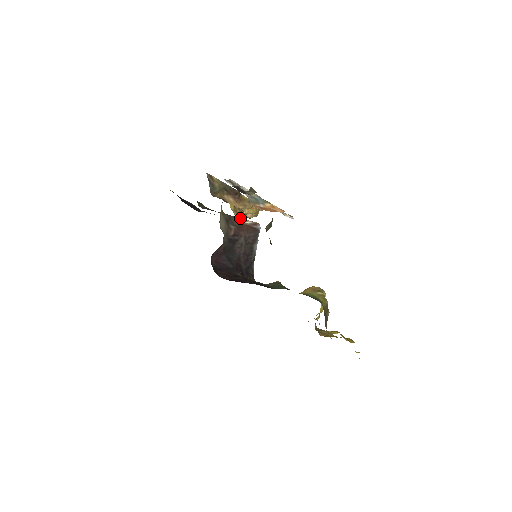
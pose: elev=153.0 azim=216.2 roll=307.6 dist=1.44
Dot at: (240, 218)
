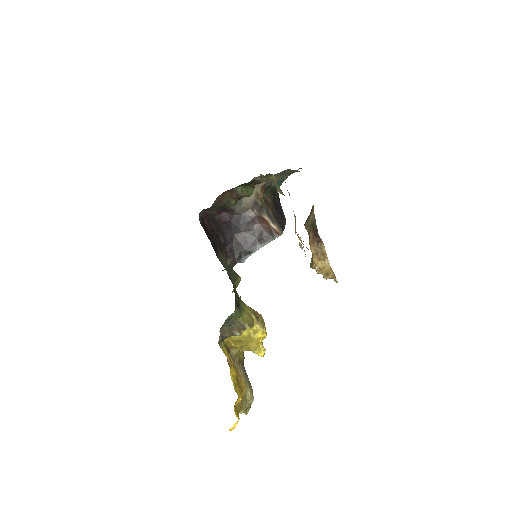
Dot at: (275, 222)
